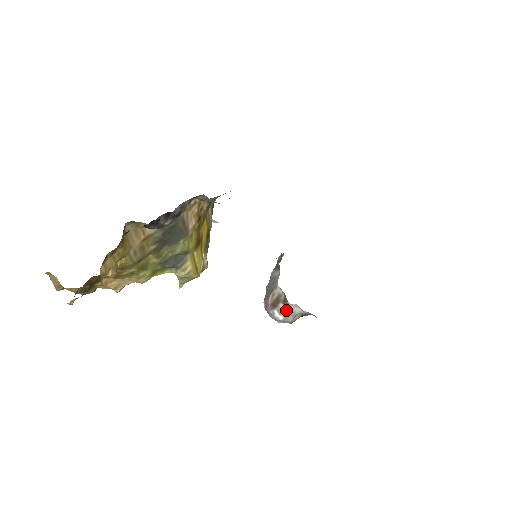
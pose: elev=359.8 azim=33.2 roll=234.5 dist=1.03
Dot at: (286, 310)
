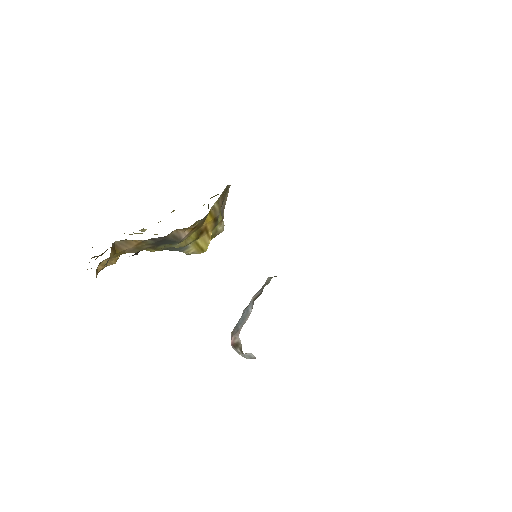
Dot at: (243, 354)
